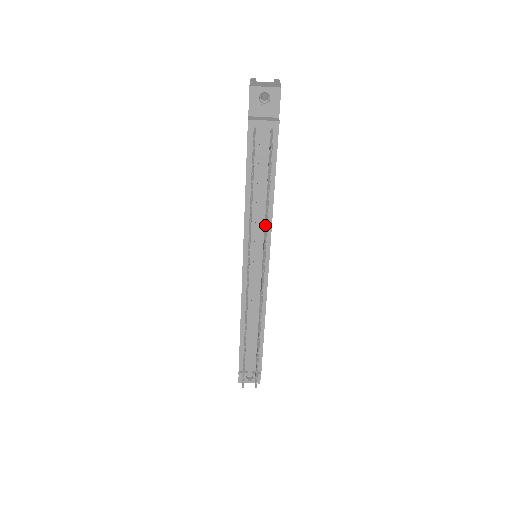
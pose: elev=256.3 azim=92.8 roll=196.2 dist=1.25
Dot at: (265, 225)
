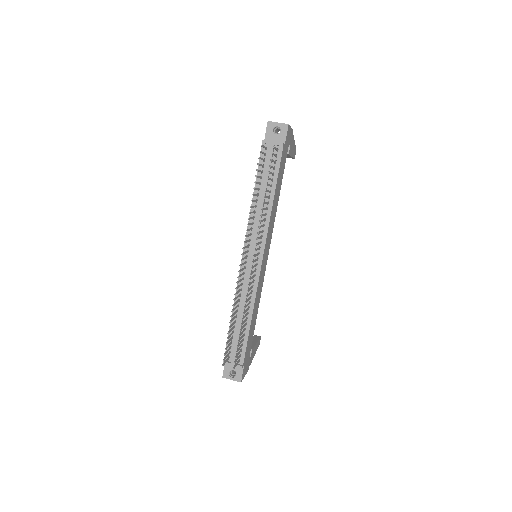
Dot at: (261, 214)
